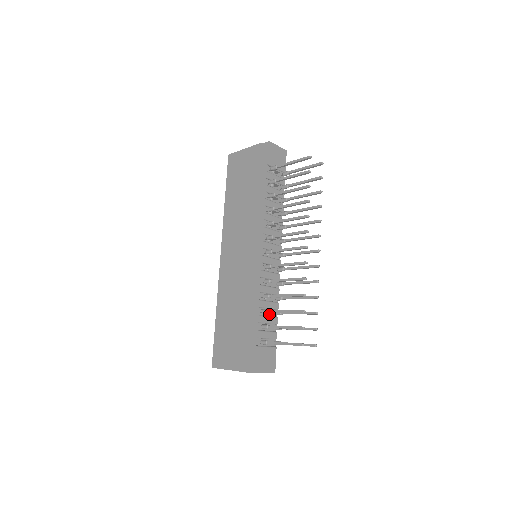
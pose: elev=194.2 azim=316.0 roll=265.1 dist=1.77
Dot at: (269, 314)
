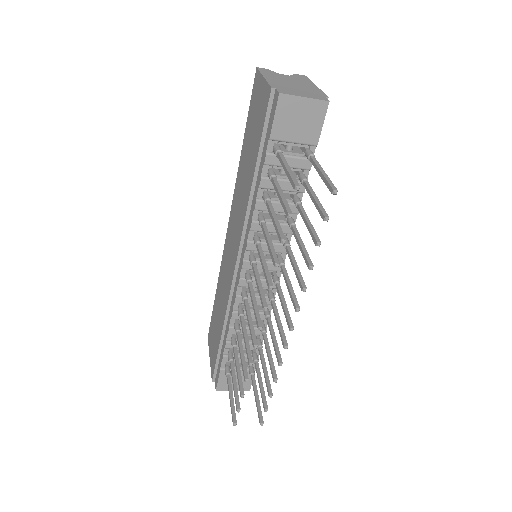
Dot at: occluded
